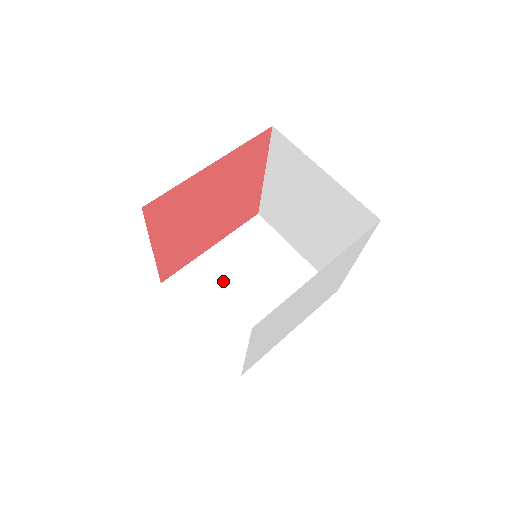
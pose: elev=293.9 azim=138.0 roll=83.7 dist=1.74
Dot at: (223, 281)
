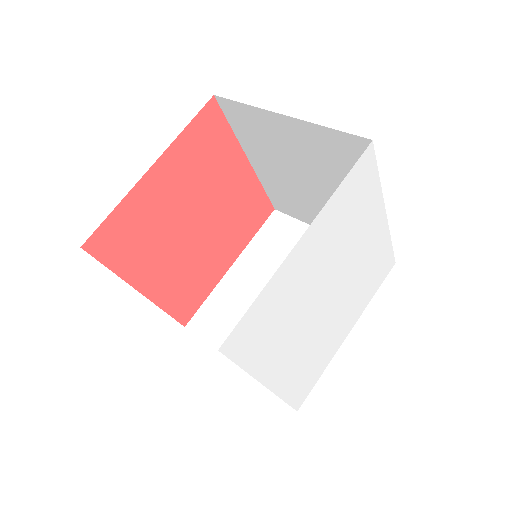
Dot at: (251, 301)
